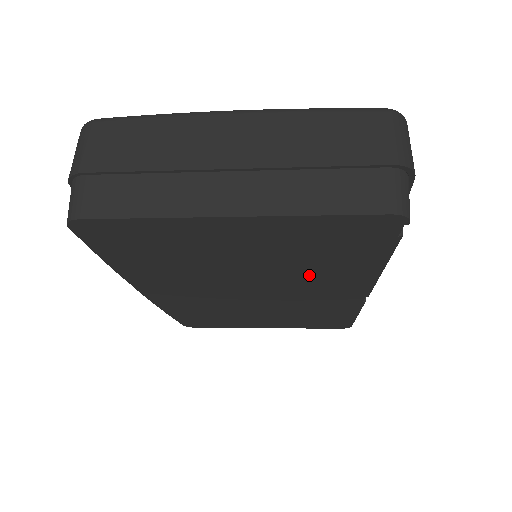
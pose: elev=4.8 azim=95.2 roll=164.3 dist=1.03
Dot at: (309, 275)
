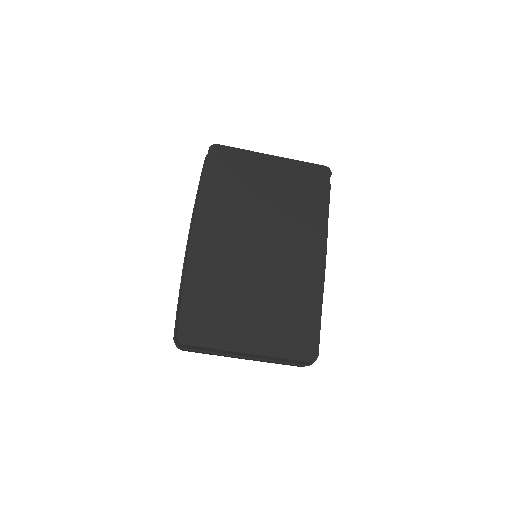
Dot at: (294, 221)
